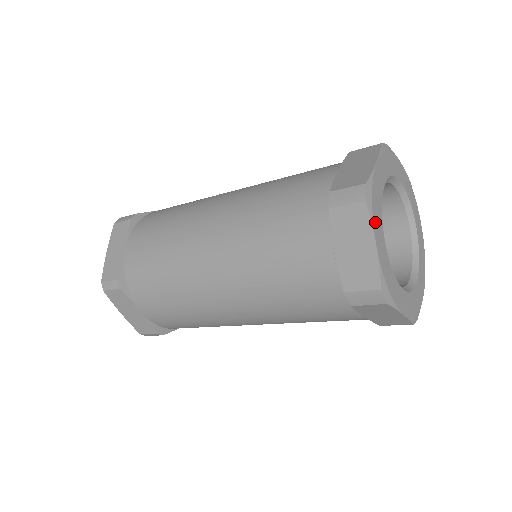
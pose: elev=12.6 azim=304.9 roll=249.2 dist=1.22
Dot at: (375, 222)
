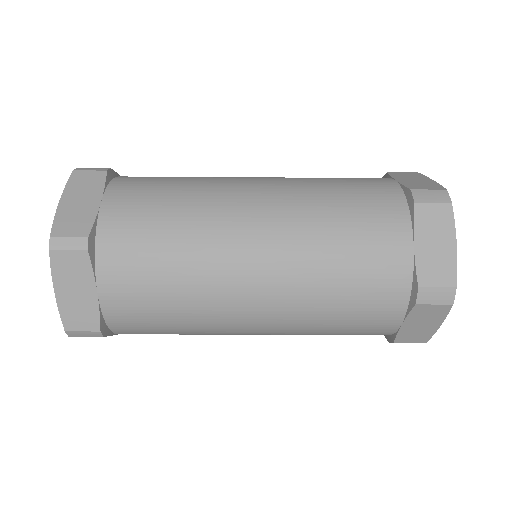
Dot at: occluded
